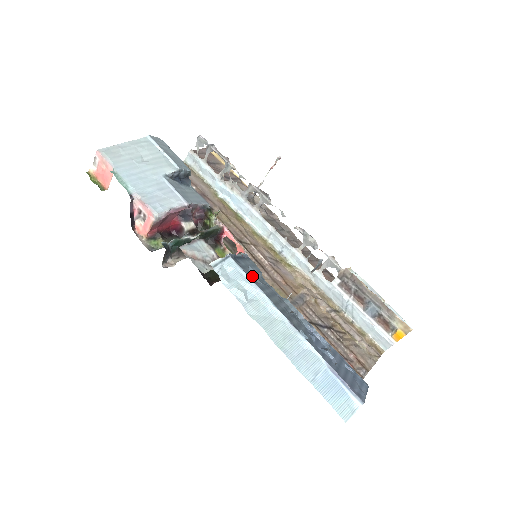
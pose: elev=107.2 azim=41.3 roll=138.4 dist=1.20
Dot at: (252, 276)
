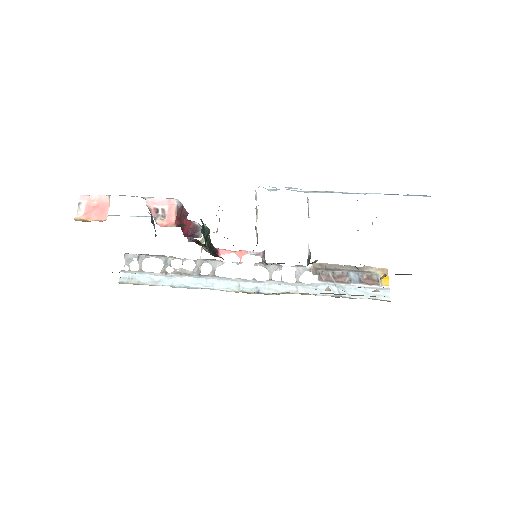
Dot at: occluded
